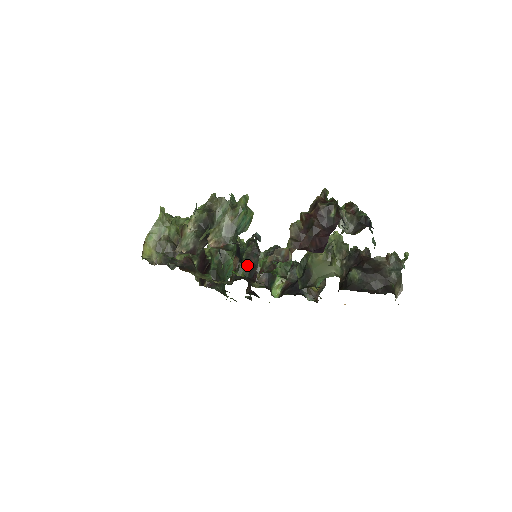
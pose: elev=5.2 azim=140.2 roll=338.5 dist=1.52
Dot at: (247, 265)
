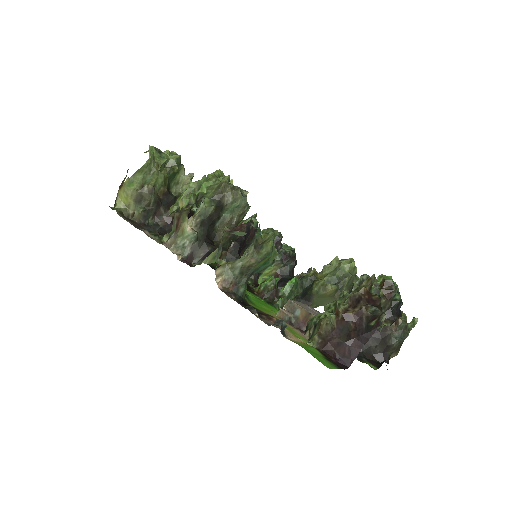
Dot at: occluded
